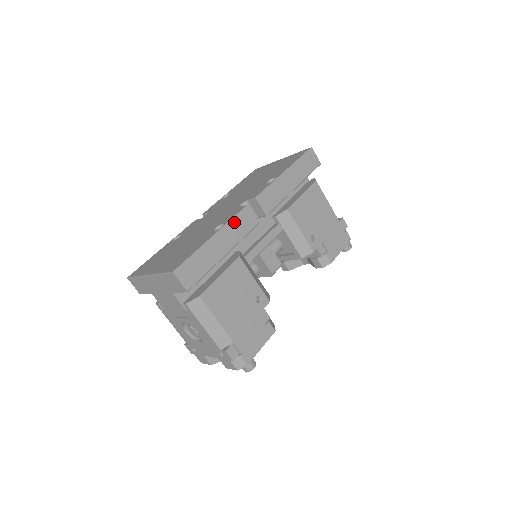
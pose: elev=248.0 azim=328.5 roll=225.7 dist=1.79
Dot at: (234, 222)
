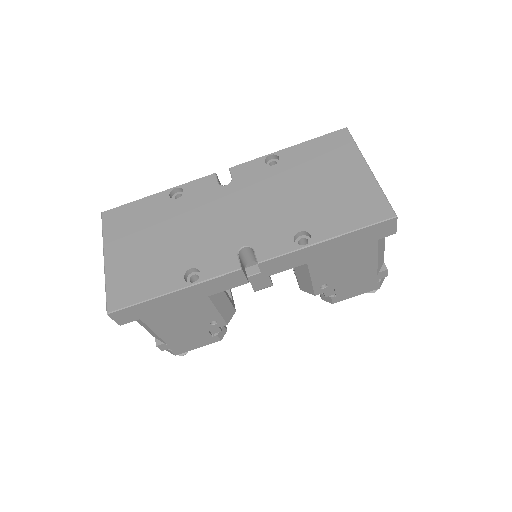
Dot at: (211, 282)
